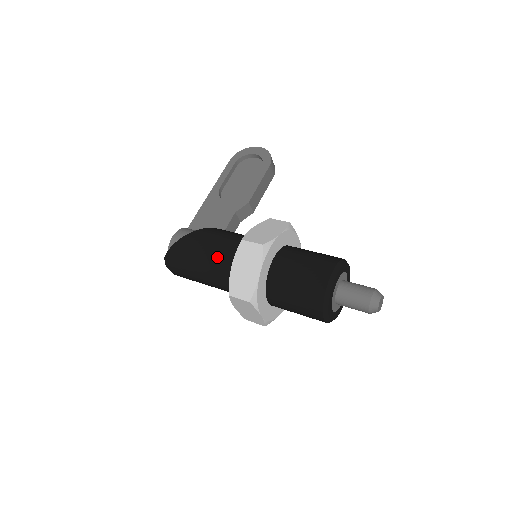
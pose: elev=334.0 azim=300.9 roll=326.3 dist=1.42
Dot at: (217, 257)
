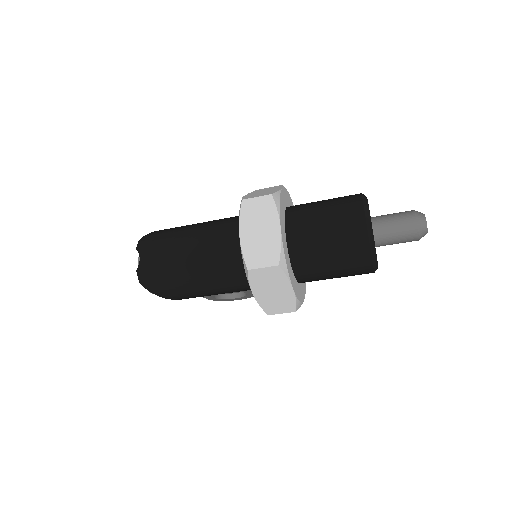
Dot at: occluded
